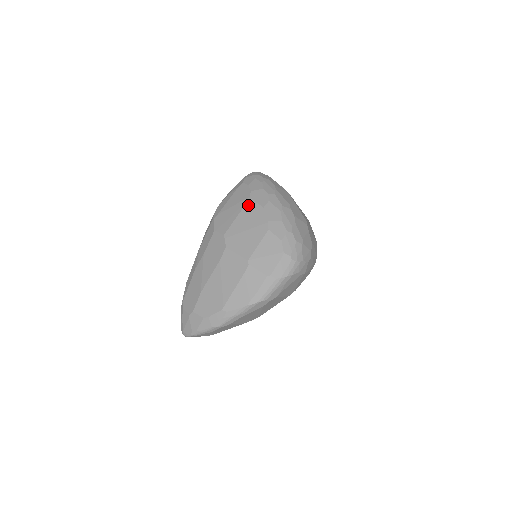
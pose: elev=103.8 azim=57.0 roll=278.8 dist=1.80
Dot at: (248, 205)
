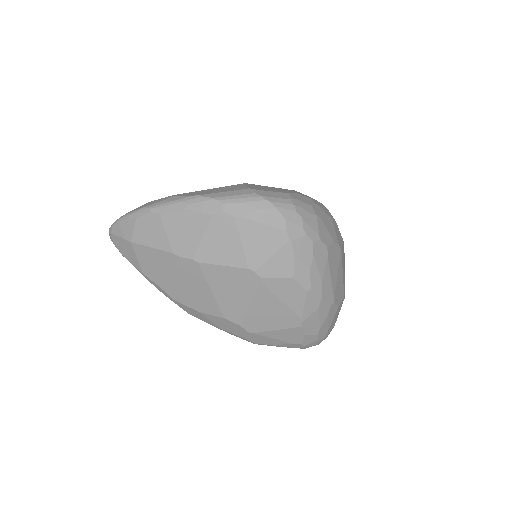
Dot at: occluded
